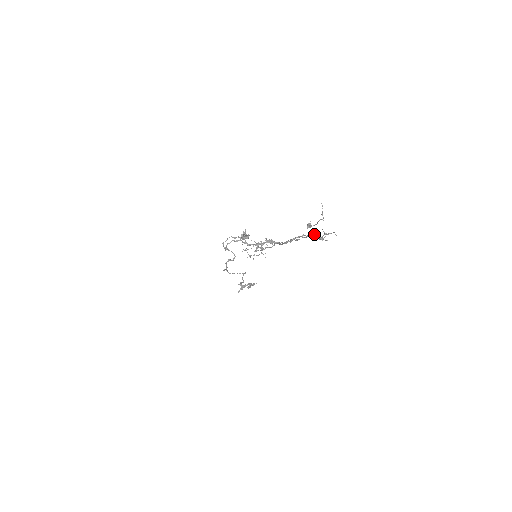
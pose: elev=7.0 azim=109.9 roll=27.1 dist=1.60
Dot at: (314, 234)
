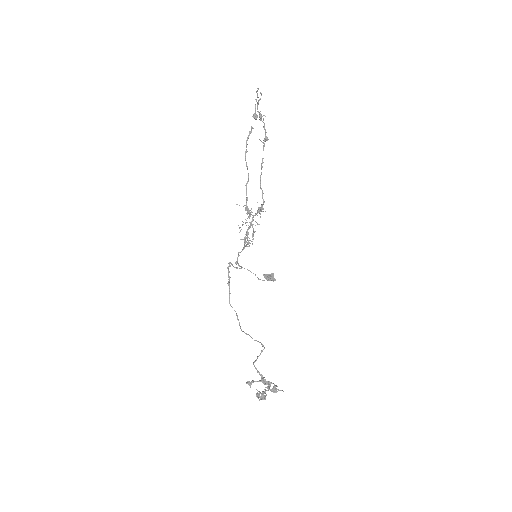
Dot at: (265, 131)
